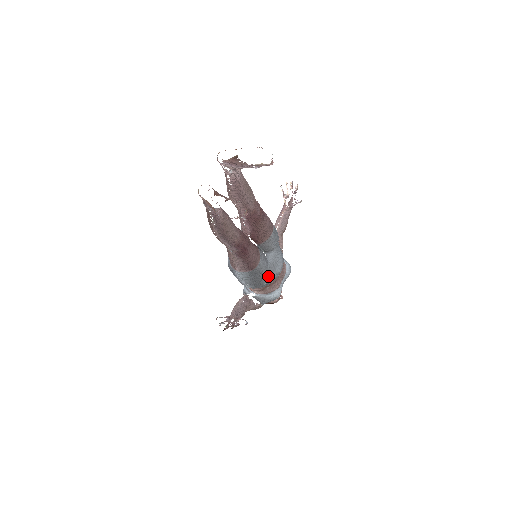
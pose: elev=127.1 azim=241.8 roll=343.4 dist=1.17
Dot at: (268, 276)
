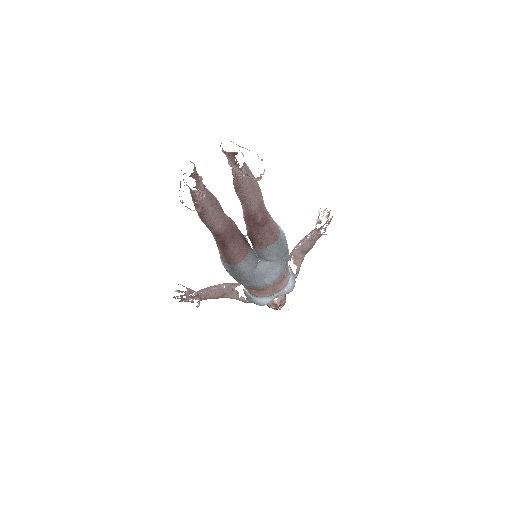
Dot at: (253, 280)
